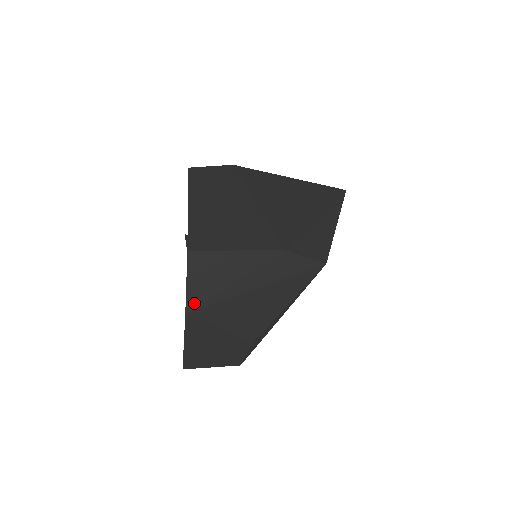
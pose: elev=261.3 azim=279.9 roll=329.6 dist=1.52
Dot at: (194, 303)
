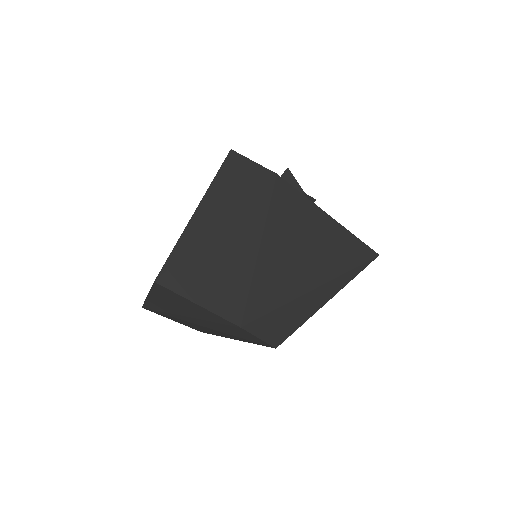
Dot at: (150, 307)
